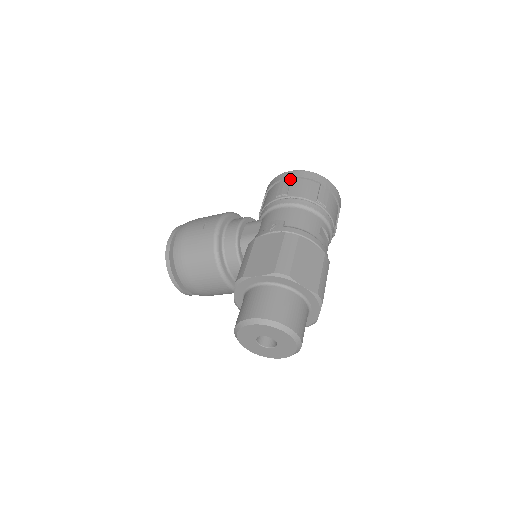
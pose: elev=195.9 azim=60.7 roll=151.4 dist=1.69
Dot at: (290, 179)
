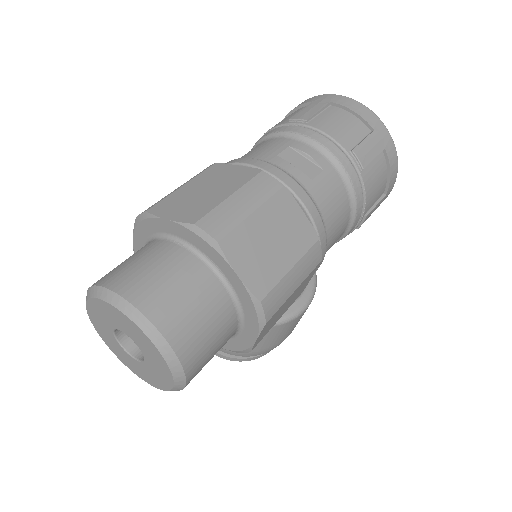
Dot at: occluded
